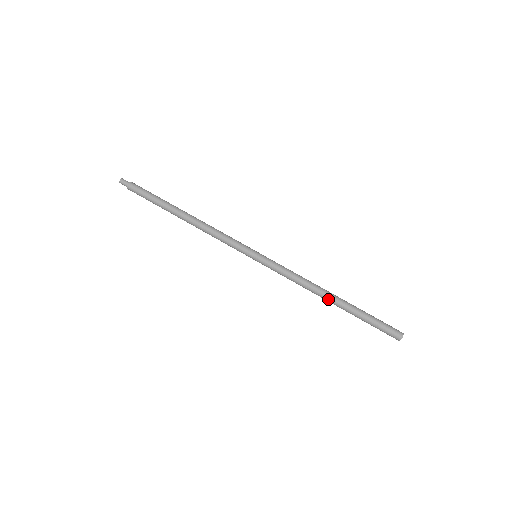
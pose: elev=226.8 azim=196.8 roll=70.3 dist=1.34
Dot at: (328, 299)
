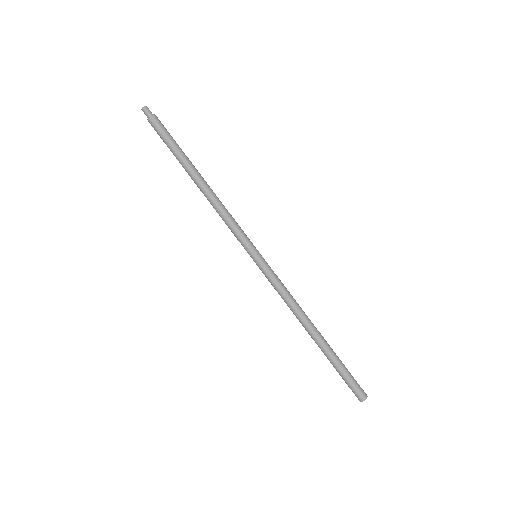
Dot at: (309, 332)
